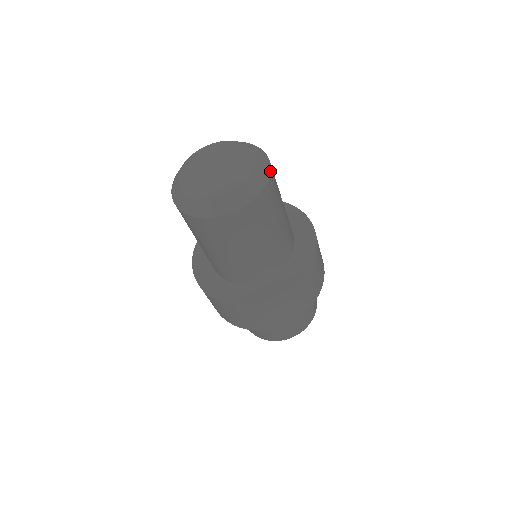
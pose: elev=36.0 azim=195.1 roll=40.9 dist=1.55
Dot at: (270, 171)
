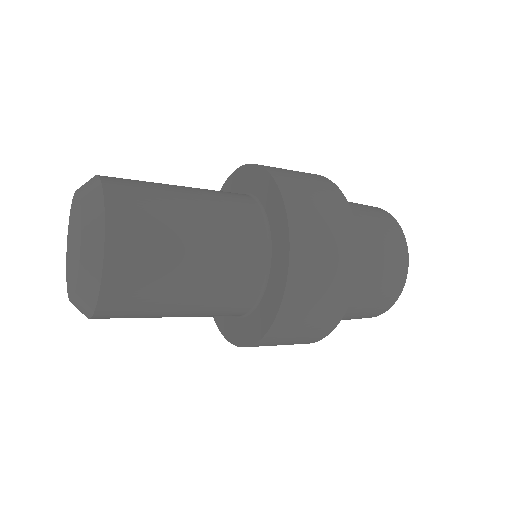
Dot at: (104, 213)
